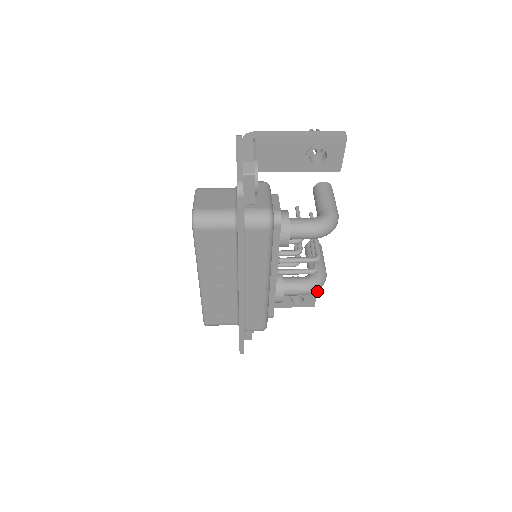
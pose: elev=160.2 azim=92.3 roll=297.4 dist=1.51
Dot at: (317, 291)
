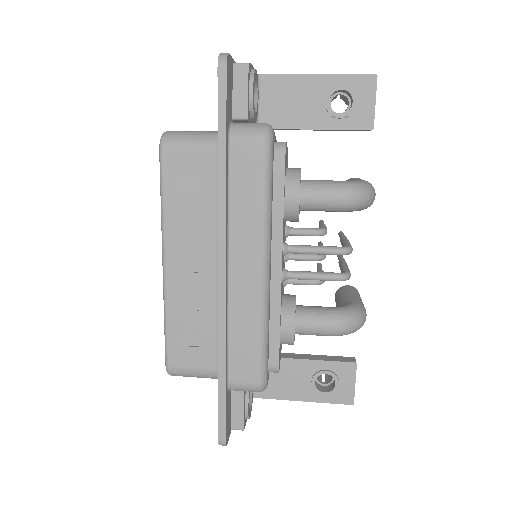
Dot at: (356, 367)
